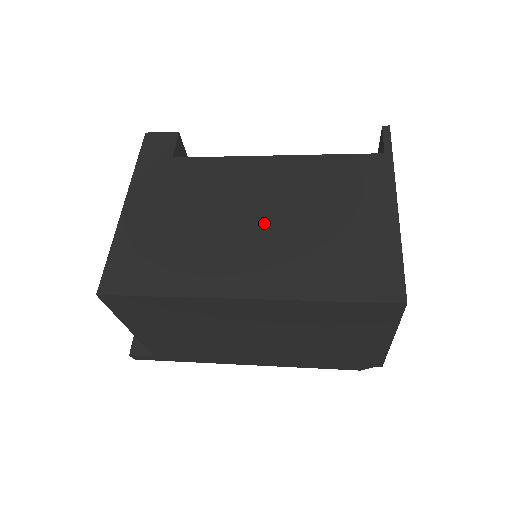
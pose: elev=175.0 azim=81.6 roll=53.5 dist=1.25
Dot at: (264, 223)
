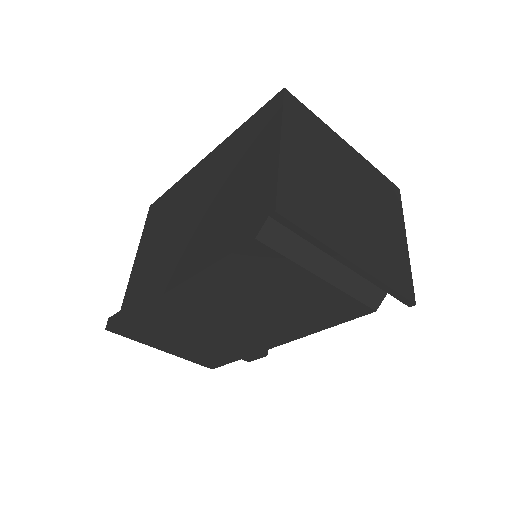
Dot at: occluded
